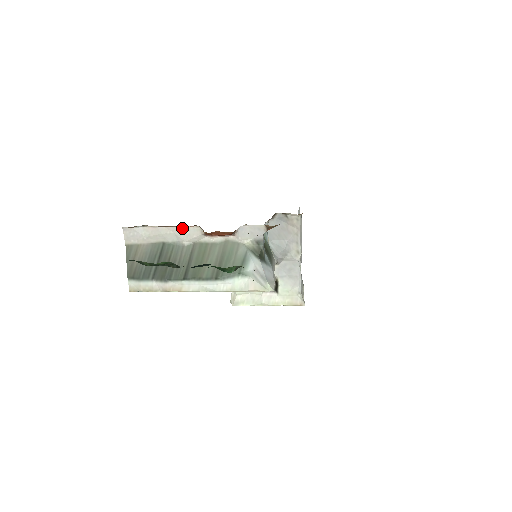
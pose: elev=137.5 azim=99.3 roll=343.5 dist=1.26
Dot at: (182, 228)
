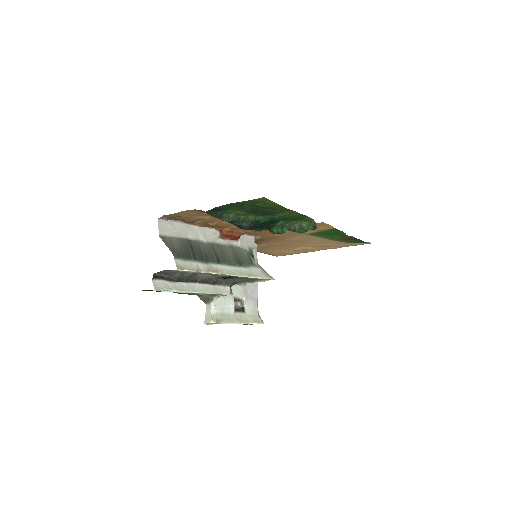
Dot at: (204, 228)
